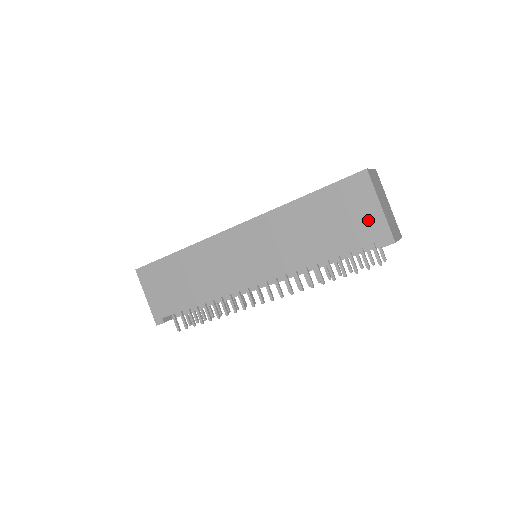
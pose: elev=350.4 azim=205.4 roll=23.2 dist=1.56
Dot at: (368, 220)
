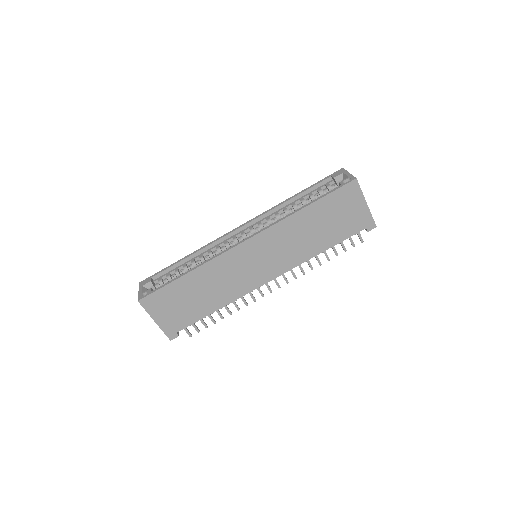
Dot at: (358, 215)
